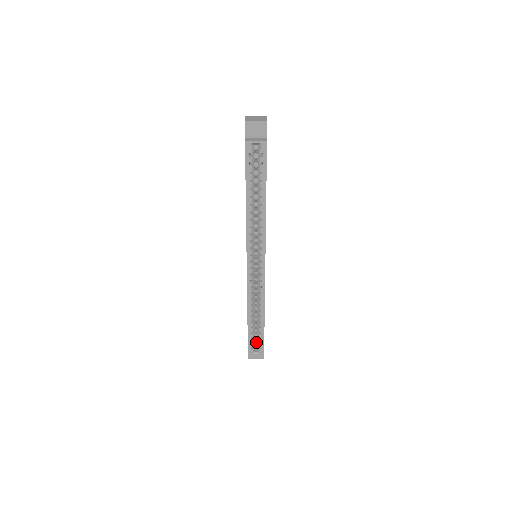
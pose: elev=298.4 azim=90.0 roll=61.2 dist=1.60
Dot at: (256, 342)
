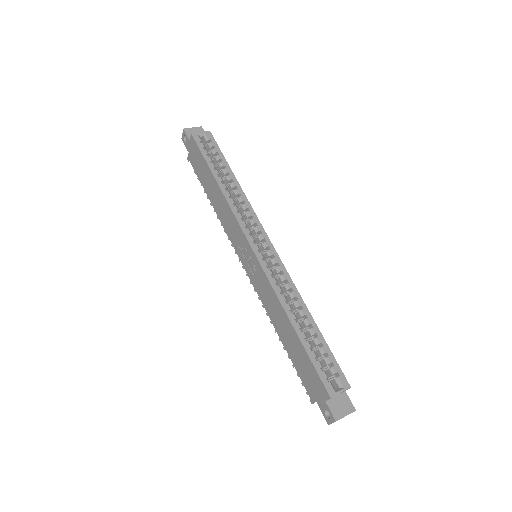
Dot at: (327, 378)
